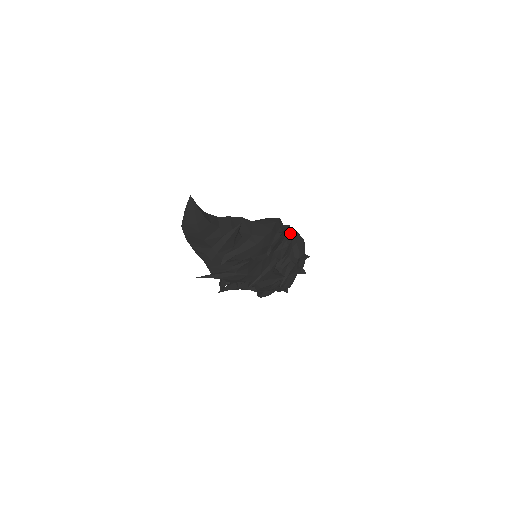
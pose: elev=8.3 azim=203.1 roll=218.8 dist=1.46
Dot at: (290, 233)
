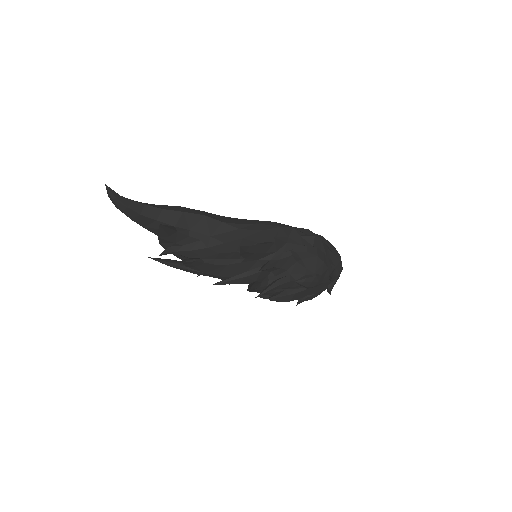
Dot at: occluded
